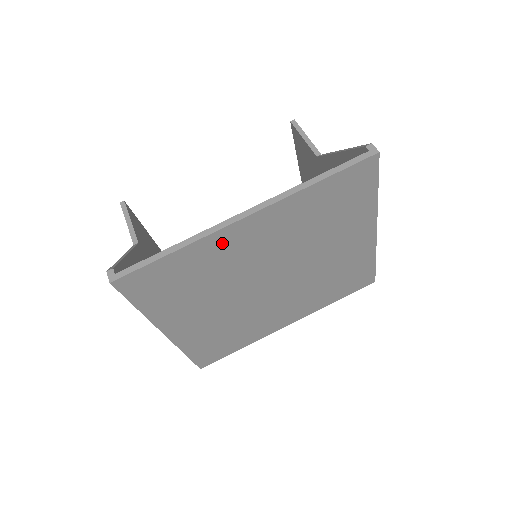
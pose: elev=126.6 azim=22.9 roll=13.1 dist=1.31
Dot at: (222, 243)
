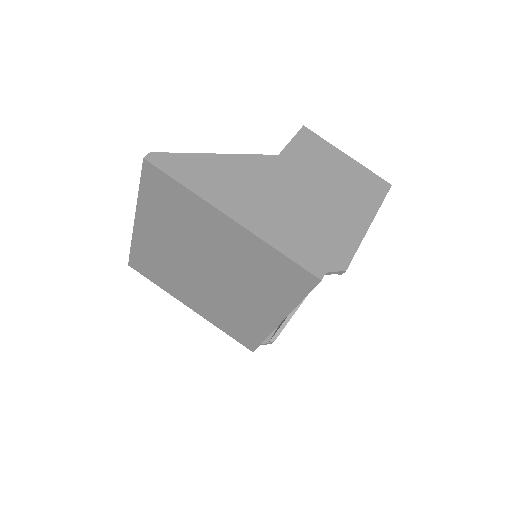
Dot at: (144, 240)
